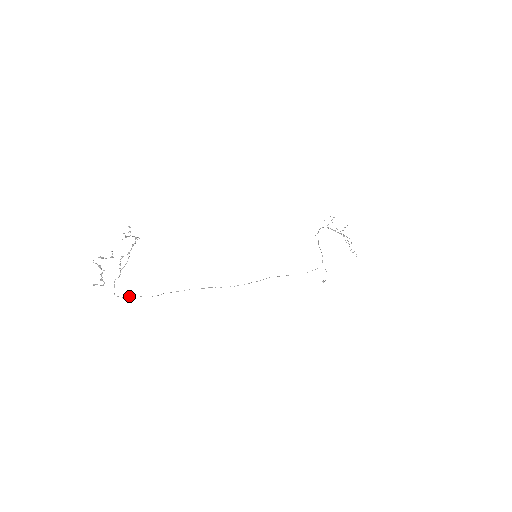
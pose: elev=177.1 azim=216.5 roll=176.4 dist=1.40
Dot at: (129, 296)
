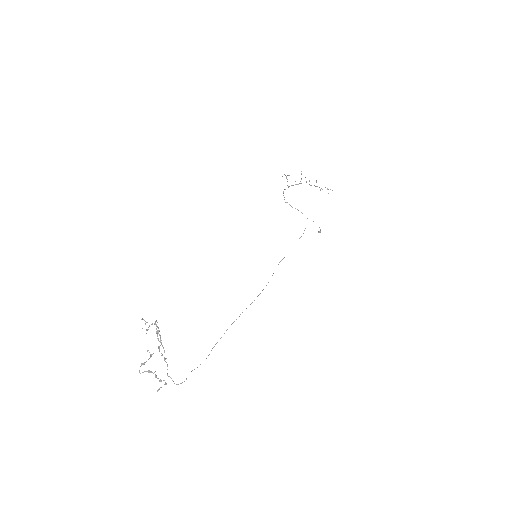
Dot at: occluded
